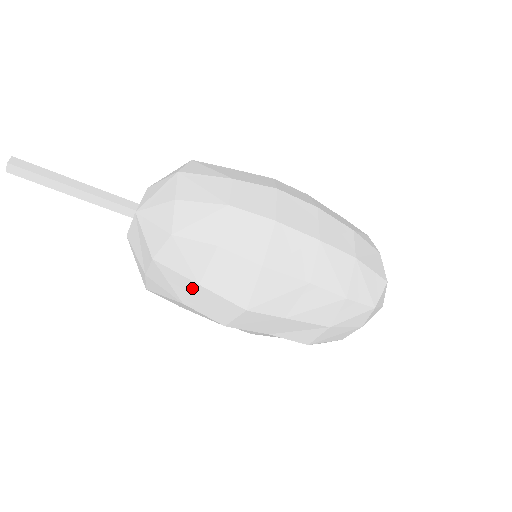
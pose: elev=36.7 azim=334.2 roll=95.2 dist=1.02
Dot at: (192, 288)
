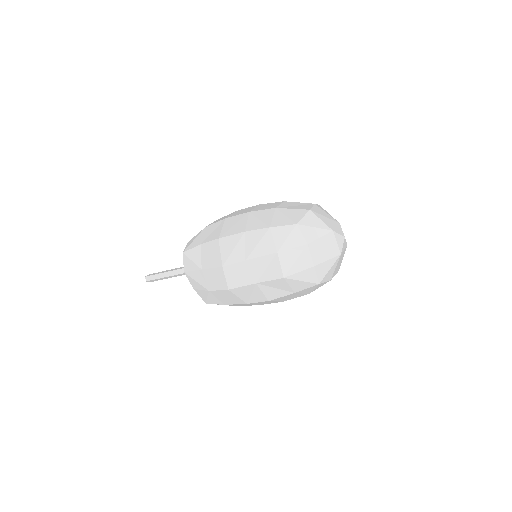
Dot at: (202, 275)
